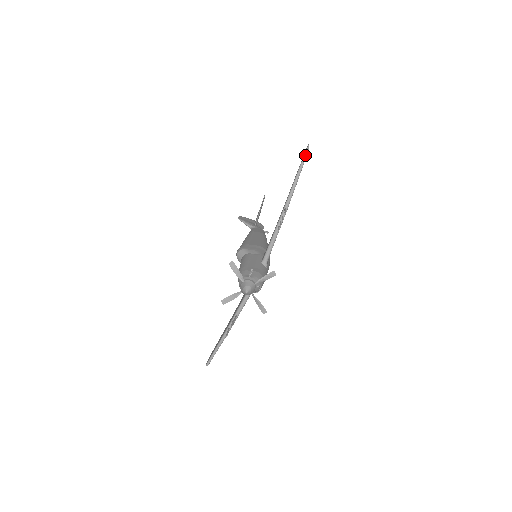
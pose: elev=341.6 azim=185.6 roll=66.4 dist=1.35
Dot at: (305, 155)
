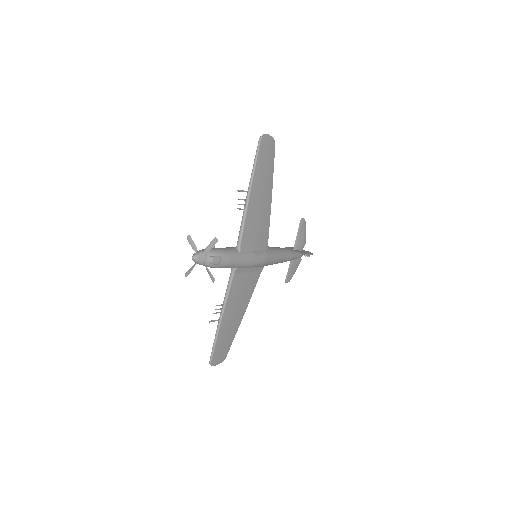
Dot at: (259, 141)
